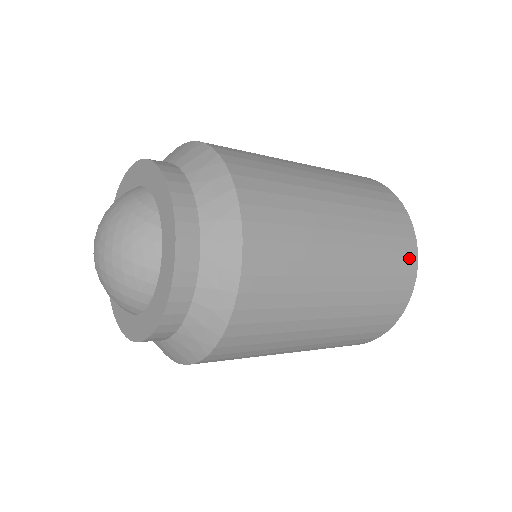
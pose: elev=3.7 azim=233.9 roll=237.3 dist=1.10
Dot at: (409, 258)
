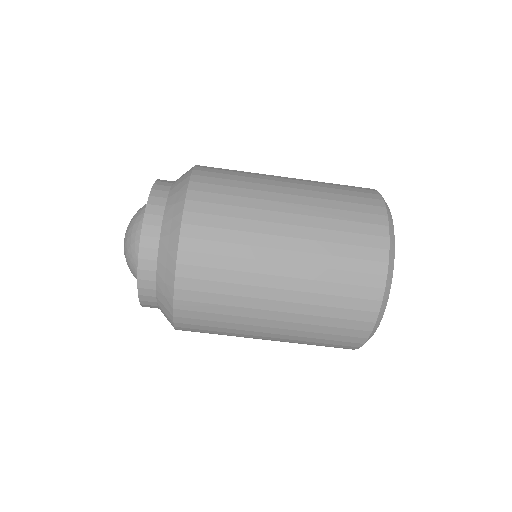
Dot at: (364, 189)
